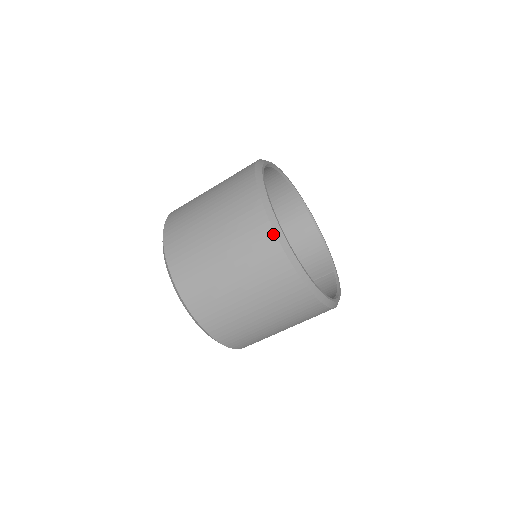
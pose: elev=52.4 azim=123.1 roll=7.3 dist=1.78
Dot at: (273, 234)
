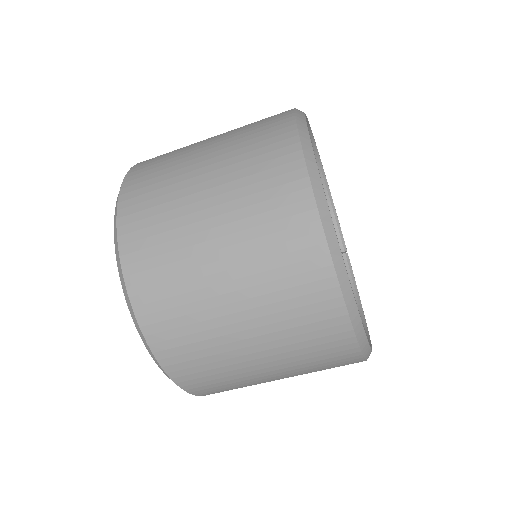
Dot at: (345, 316)
